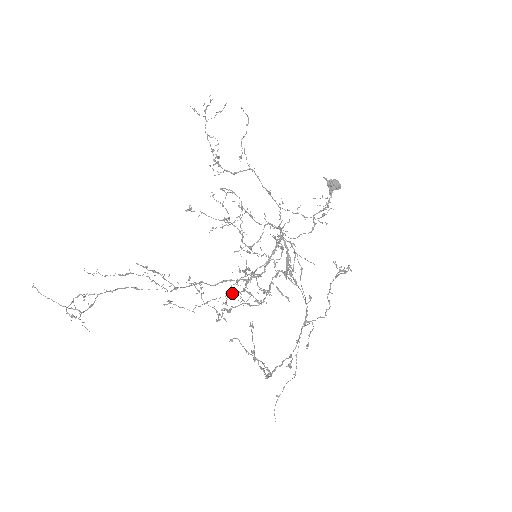
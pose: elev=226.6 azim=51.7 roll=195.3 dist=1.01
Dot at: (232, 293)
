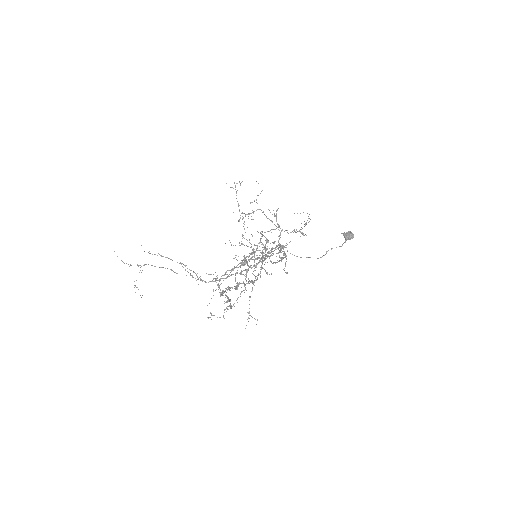
Dot at: (243, 290)
